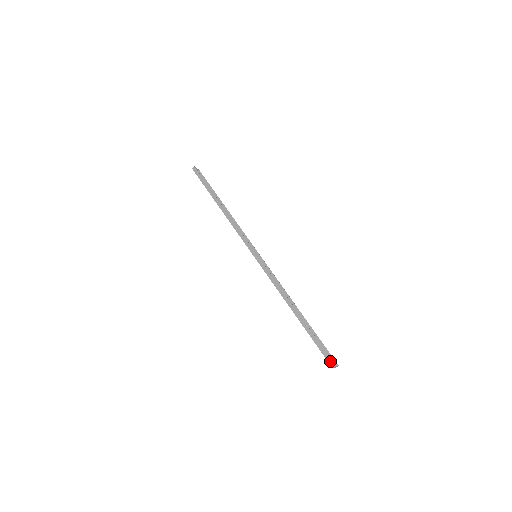
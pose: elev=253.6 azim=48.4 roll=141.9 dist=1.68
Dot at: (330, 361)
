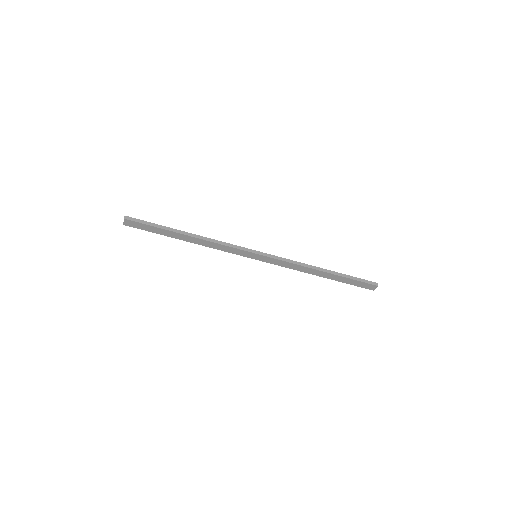
Dot at: (373, 283)
